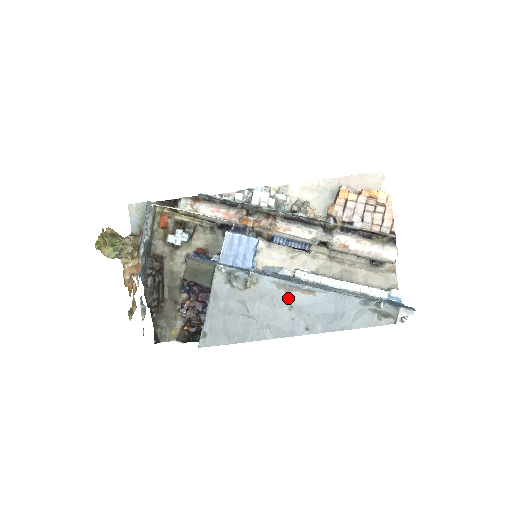
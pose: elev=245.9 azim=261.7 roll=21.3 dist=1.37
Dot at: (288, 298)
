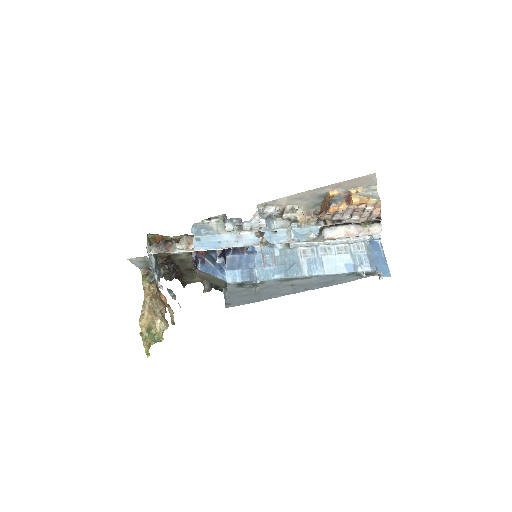
Dot at: (290, 283)
